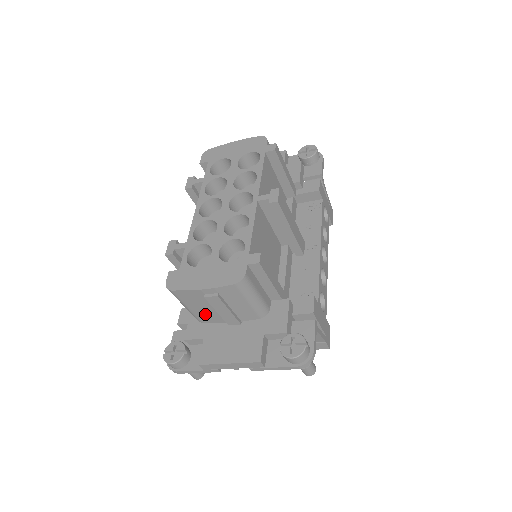
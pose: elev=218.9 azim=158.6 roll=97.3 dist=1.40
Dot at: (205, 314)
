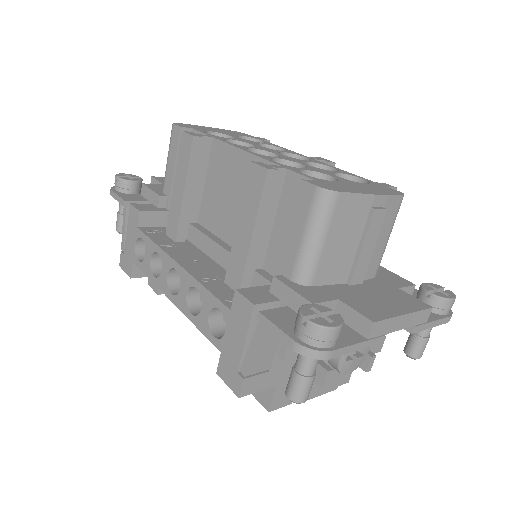
Dot at: (333, 260)
